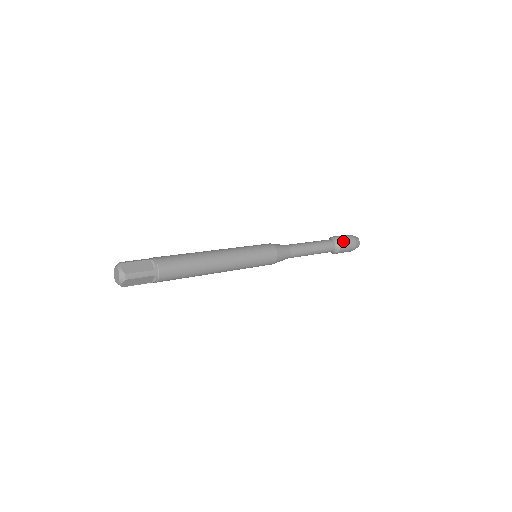
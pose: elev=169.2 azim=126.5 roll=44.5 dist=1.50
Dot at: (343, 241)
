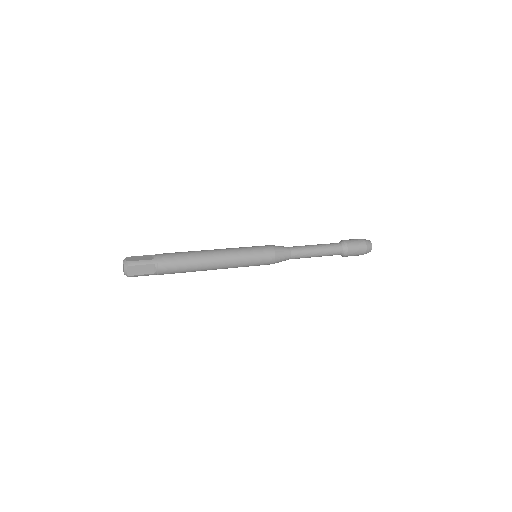
Dot at: (350, 241)
